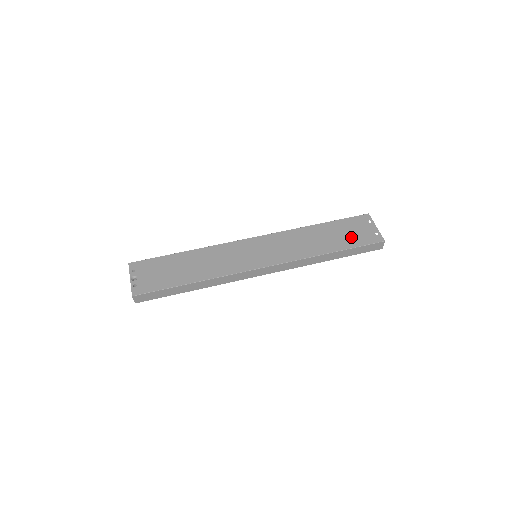
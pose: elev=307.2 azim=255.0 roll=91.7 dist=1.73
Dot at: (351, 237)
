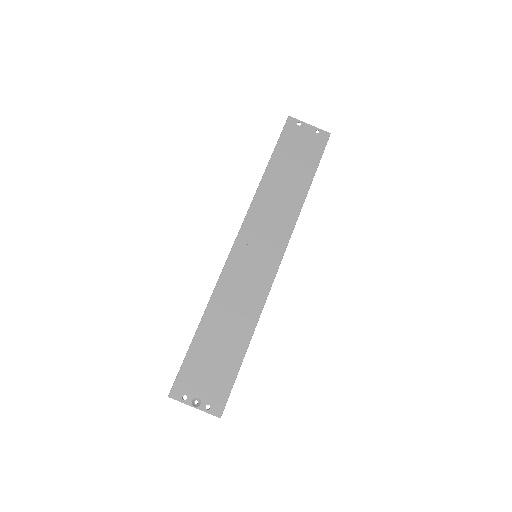
Dot at: (305, 156)
